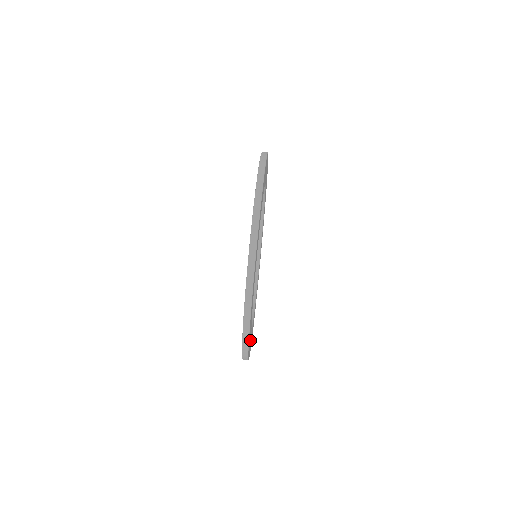
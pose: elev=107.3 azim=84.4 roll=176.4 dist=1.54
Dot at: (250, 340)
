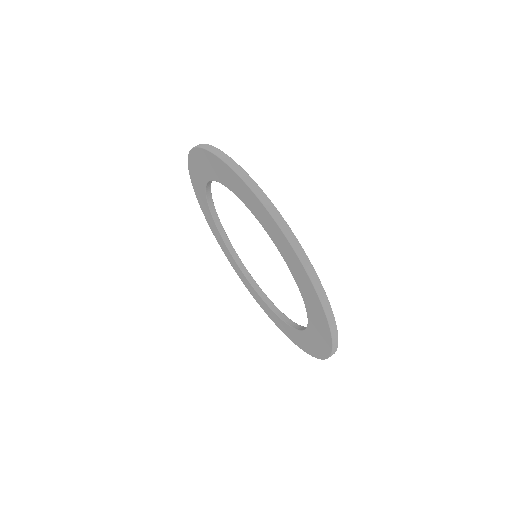
Dot at: occluded
